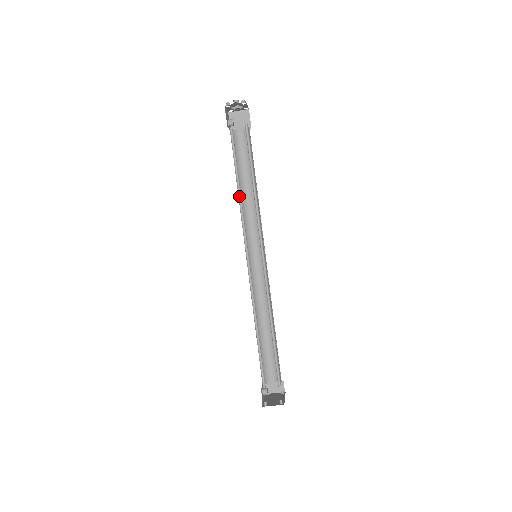
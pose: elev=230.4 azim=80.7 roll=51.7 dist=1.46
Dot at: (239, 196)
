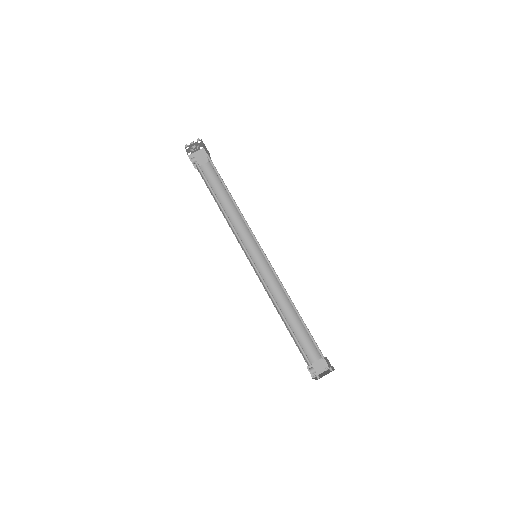
Dot at: (223, 212)
